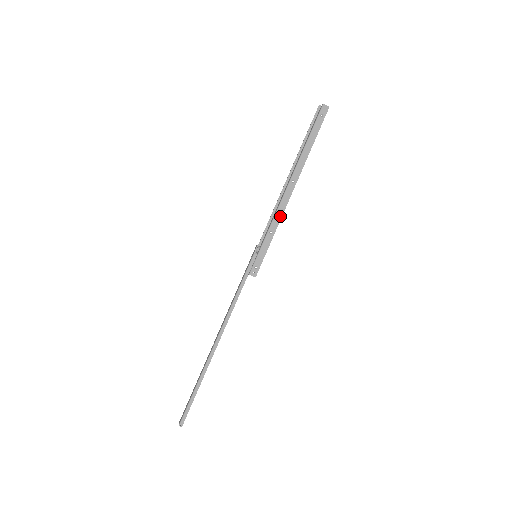
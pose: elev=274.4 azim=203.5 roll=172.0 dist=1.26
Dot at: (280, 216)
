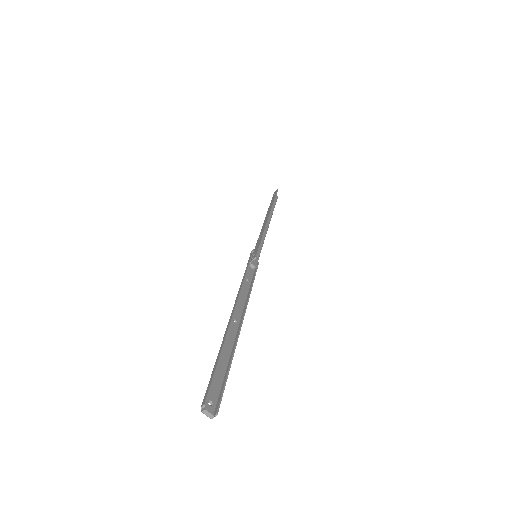
Dot at: (264, 229)
